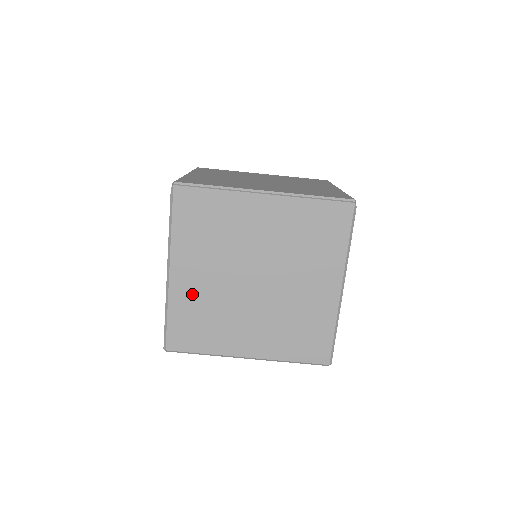
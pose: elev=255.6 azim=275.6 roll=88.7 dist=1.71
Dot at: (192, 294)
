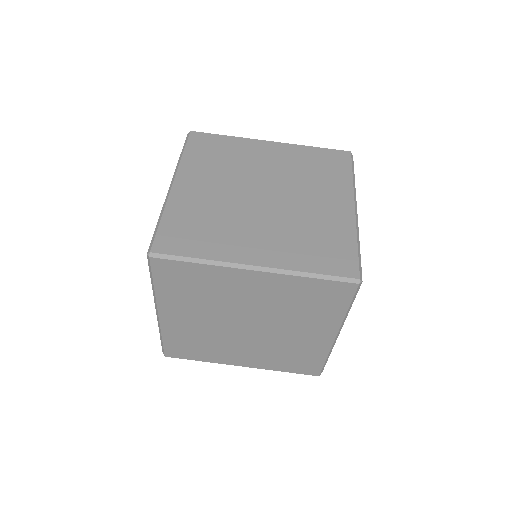
Dot at: (194, 202)
